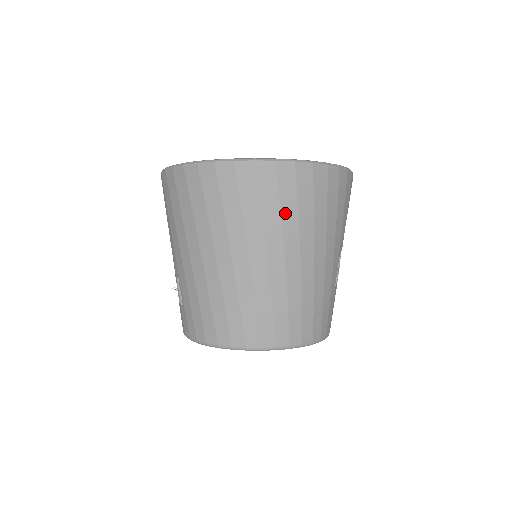
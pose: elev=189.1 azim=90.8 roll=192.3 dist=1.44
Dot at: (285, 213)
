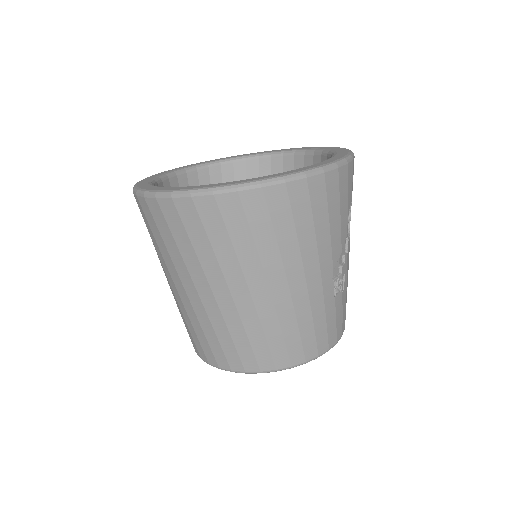
Dot at: (238, 245)
